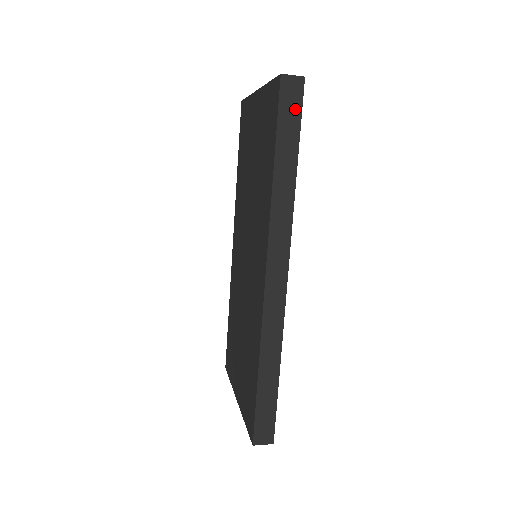
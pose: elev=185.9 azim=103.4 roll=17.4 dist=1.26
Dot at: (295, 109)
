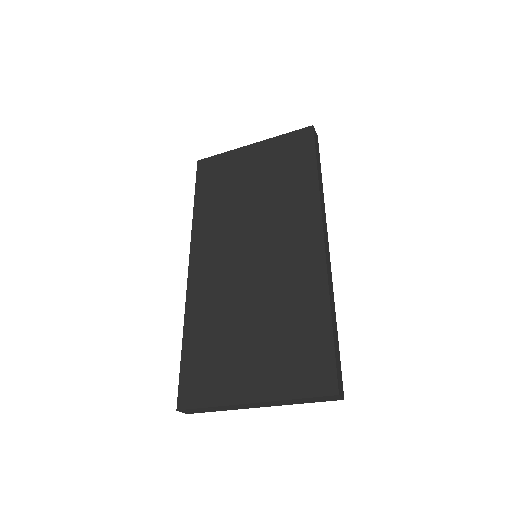
Dot at: (318, 148)
